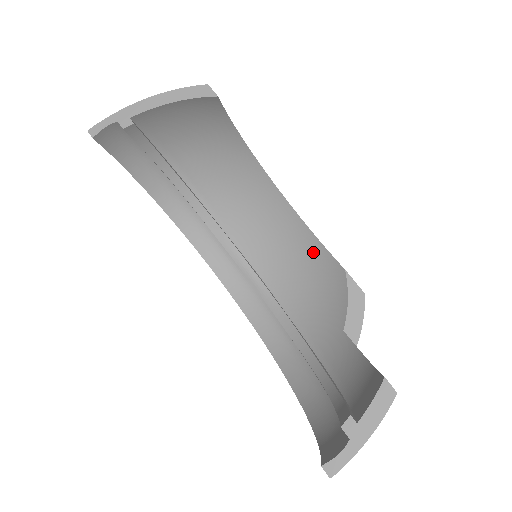
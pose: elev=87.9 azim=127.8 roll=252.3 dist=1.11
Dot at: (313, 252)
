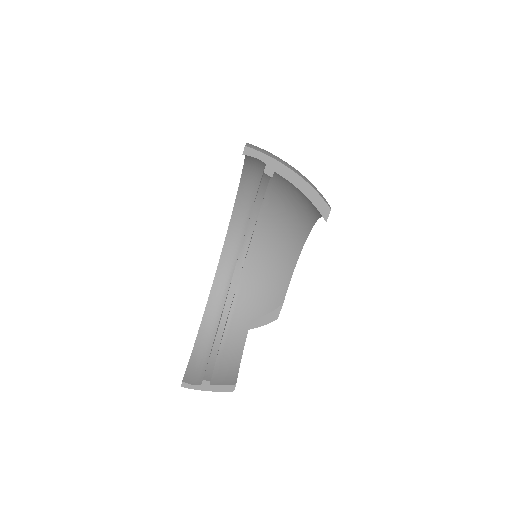
Dot at: (284, 275)
